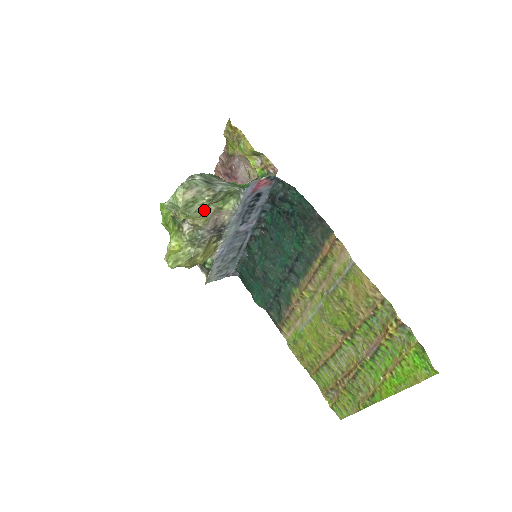
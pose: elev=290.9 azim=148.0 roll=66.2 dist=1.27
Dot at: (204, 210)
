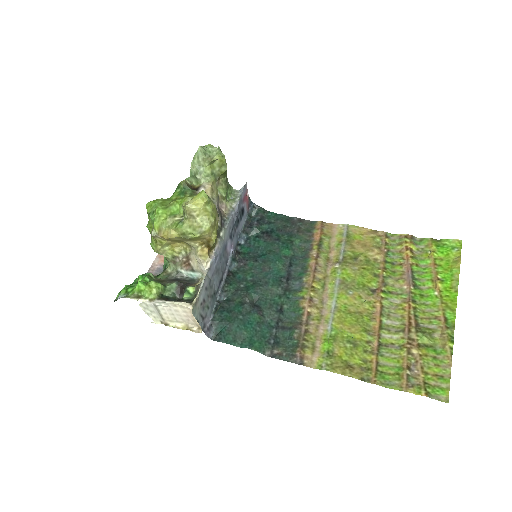
Dot at: (226, 172)
